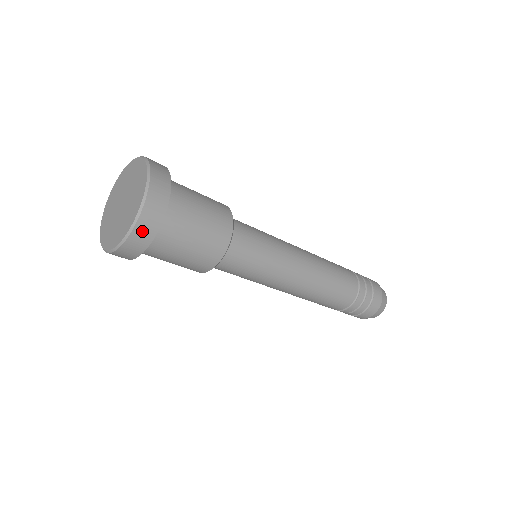
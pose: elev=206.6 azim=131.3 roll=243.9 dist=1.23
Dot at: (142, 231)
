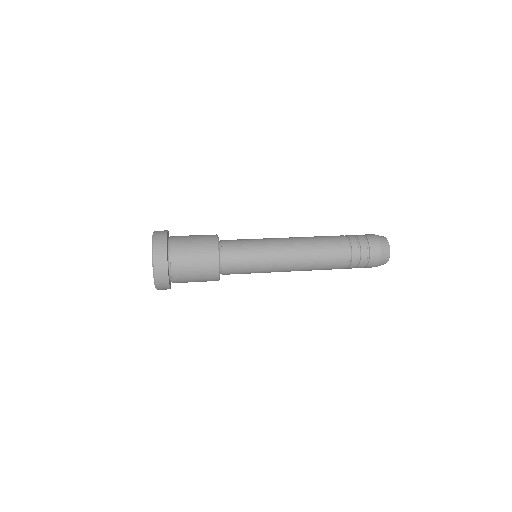
Dot at: (159, 267)
